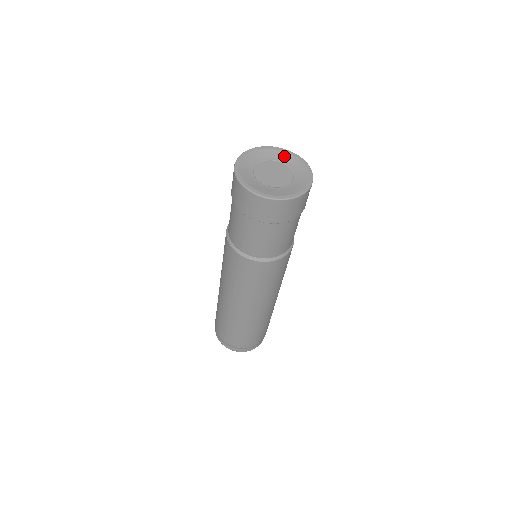
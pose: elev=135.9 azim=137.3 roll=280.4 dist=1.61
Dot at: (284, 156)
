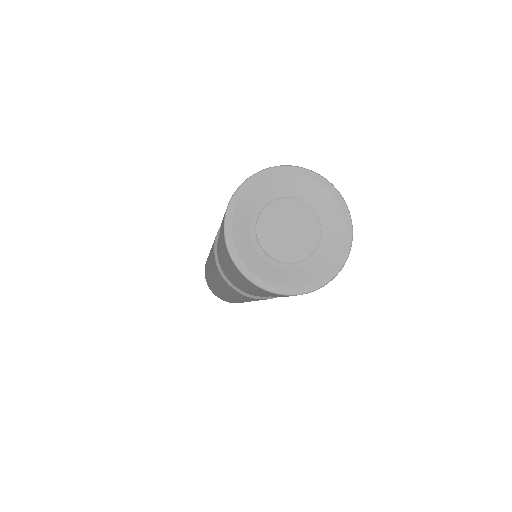
Dot at: (270, 186)
